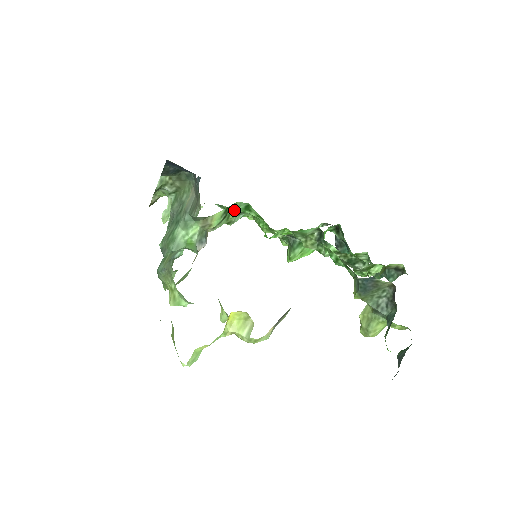
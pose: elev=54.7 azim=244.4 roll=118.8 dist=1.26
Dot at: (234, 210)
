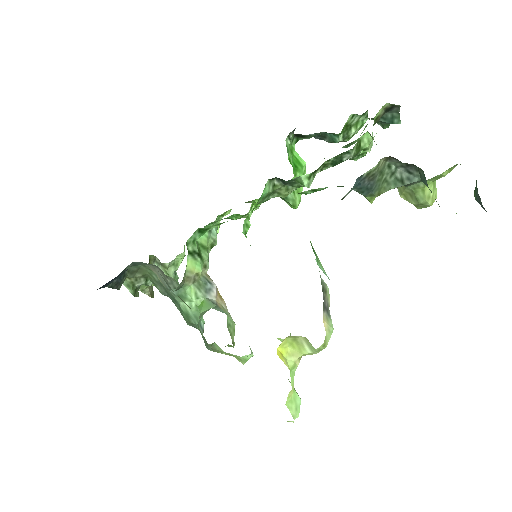
Dot at: (200, 238)
